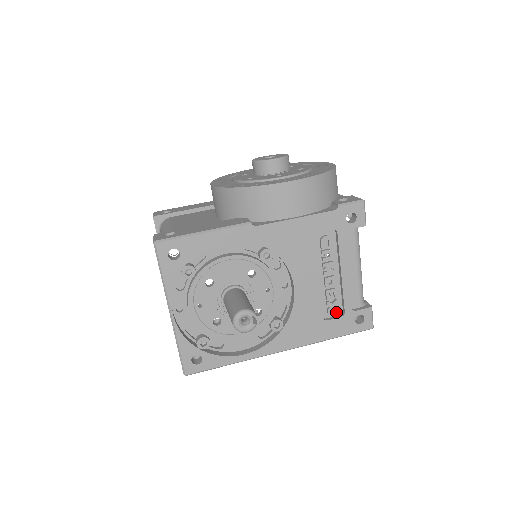
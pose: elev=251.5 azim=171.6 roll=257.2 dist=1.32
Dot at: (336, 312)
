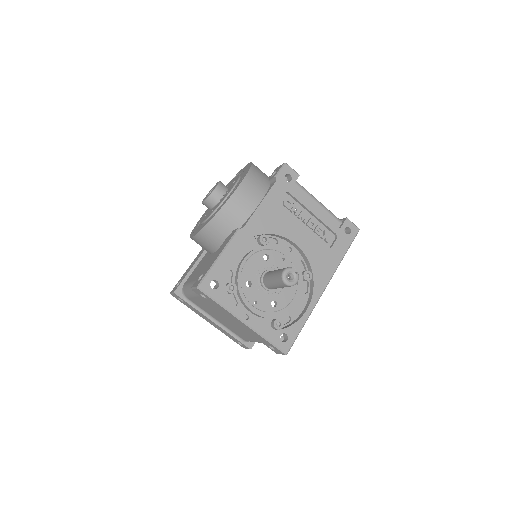
Dot at: (331, 239)
